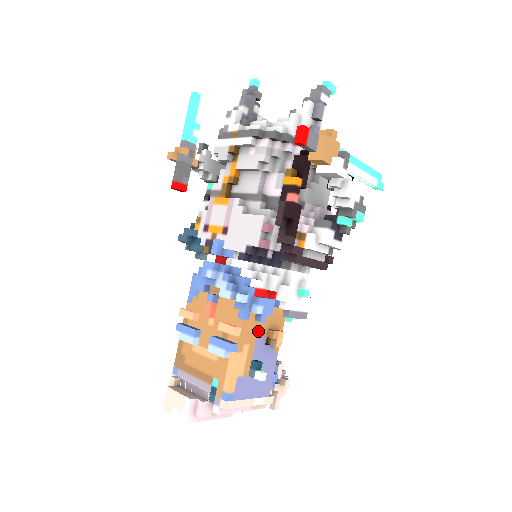
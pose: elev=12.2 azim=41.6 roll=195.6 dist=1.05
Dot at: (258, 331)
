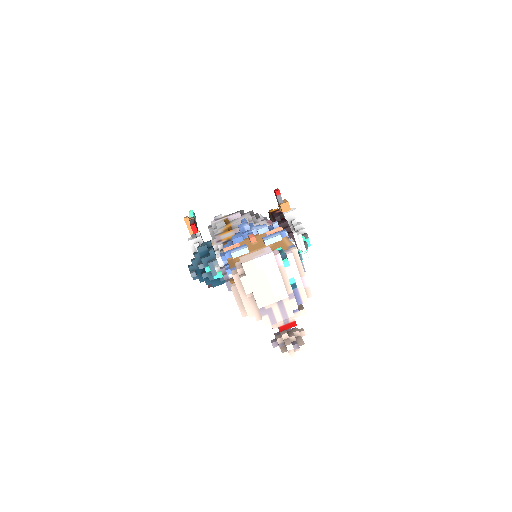
Dot at: occluded
